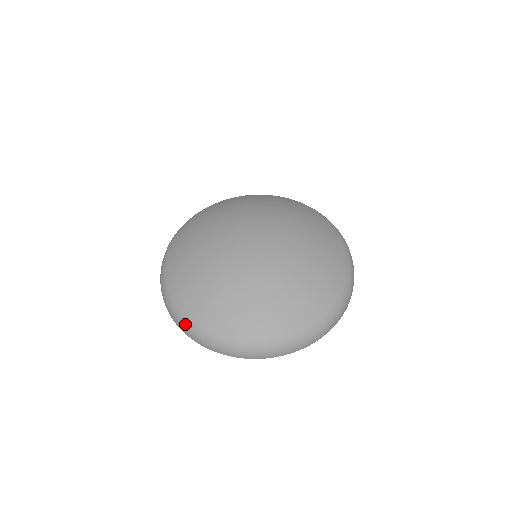
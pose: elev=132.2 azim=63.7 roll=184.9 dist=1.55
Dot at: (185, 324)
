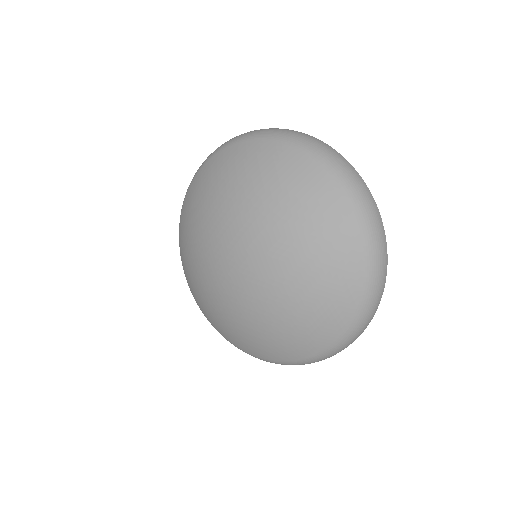
Dot at: occluded
